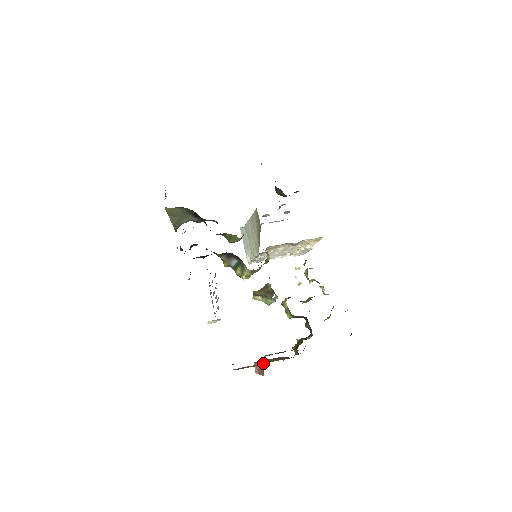
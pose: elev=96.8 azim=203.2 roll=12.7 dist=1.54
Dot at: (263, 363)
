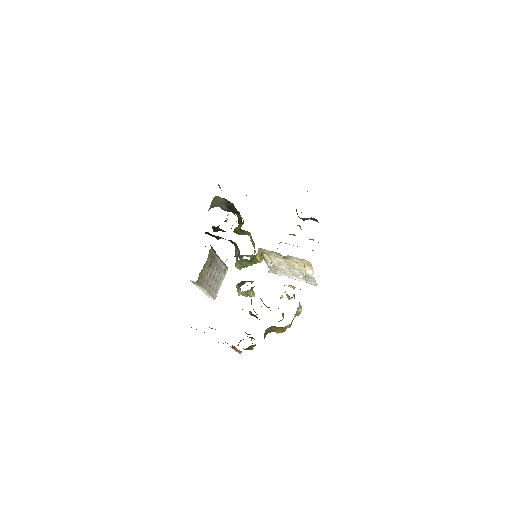
Dot at: occluded
